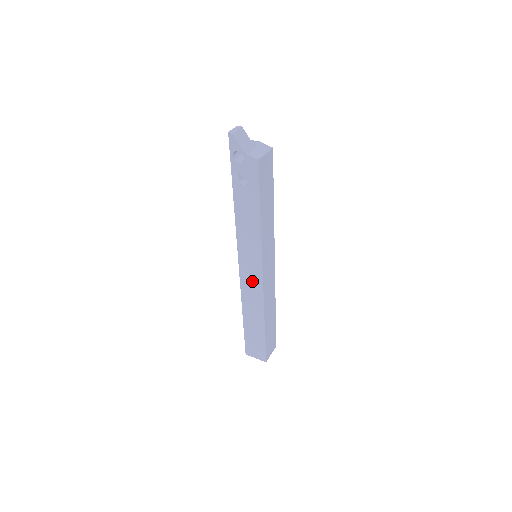
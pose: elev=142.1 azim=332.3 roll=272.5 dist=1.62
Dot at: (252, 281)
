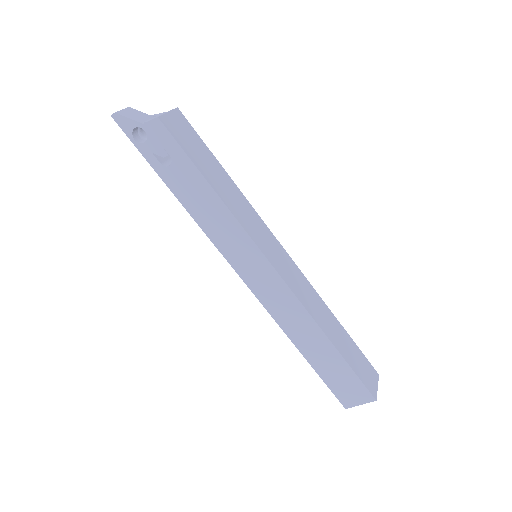
Dot at: (271, 289)
